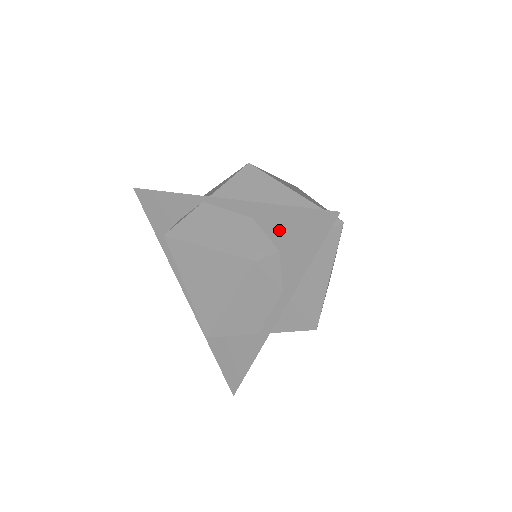
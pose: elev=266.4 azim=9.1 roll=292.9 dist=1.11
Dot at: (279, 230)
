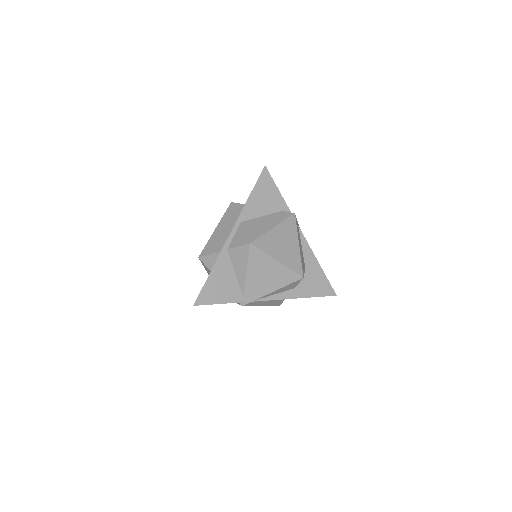
Dot at: occluded
